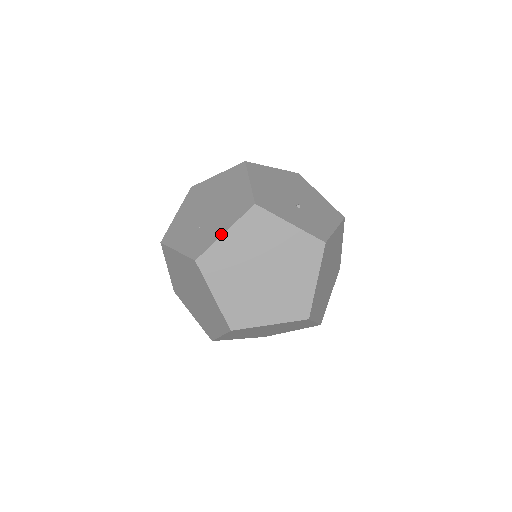
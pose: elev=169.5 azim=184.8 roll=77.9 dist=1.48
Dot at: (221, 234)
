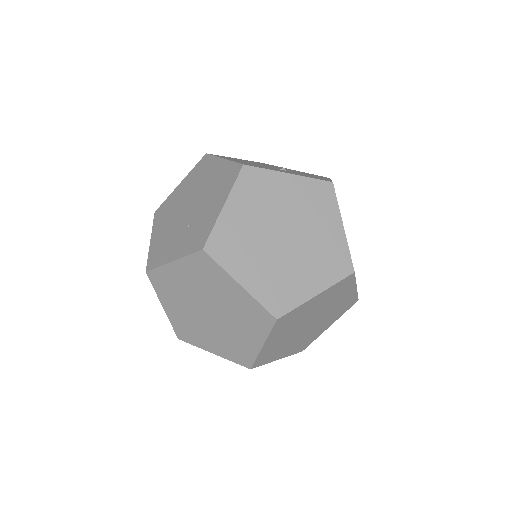
Dot at: (220, 210)
